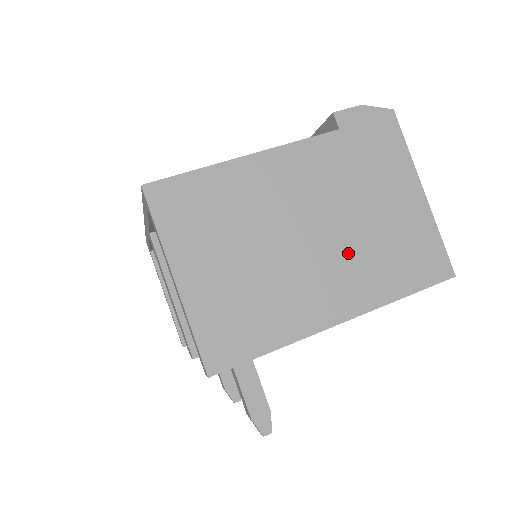
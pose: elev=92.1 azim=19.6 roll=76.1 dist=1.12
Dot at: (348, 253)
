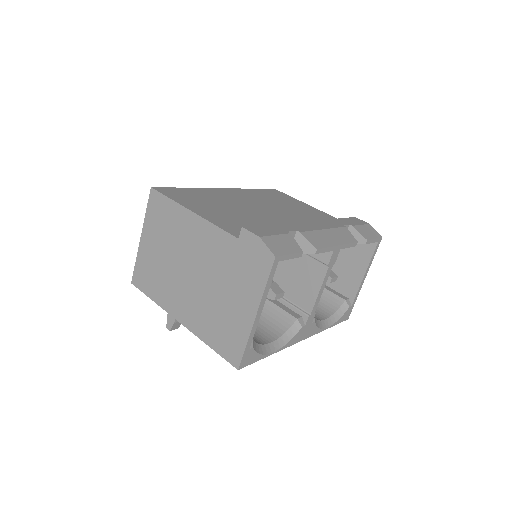
Dot at: (201, 299)
